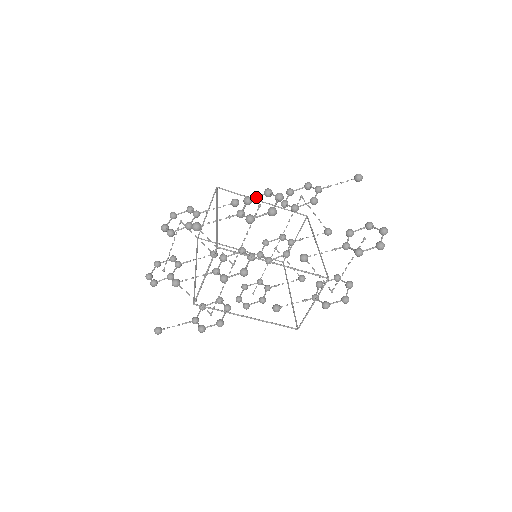
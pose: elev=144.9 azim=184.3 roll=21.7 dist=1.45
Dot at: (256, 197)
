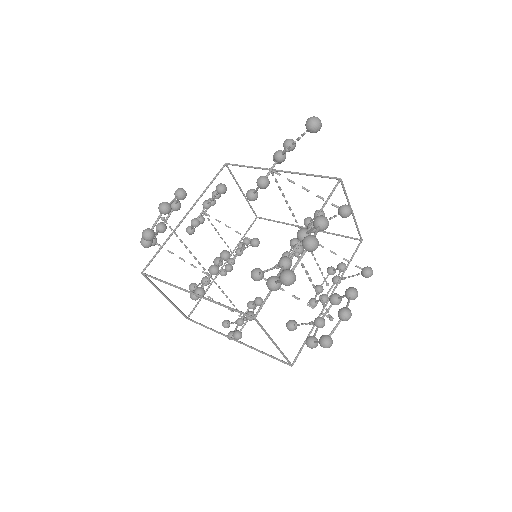
Dot at: (176, 201)
